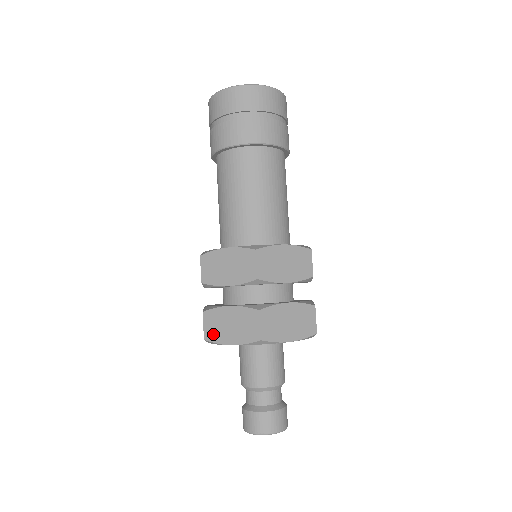
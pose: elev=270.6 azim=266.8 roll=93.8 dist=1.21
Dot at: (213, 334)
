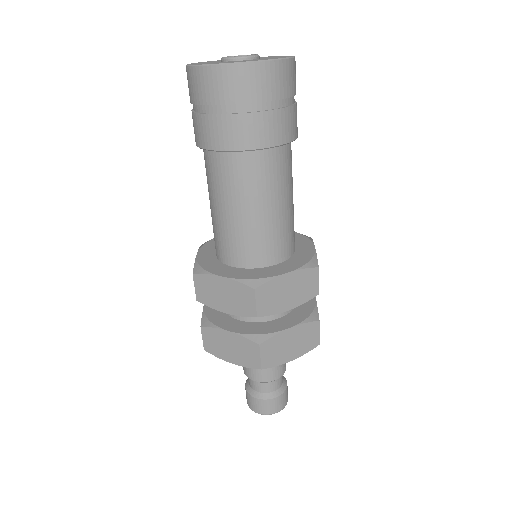
Dot at: (213, 349)
